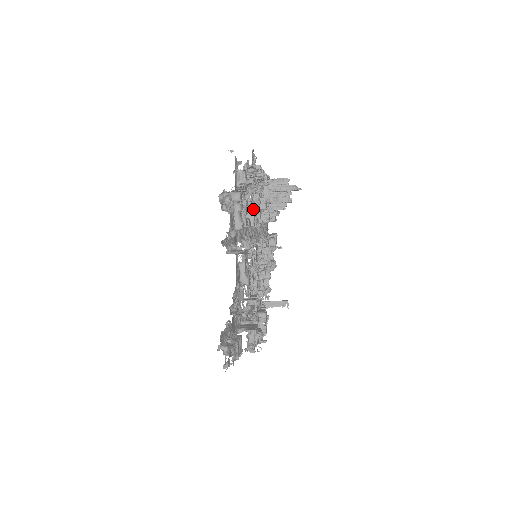
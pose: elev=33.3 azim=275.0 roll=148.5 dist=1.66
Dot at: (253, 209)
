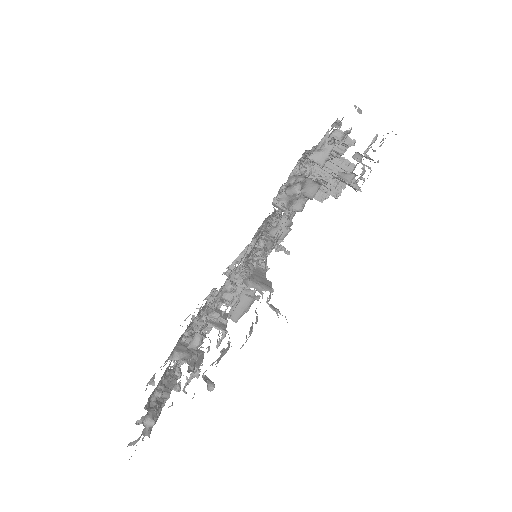
Dot at: occluded
